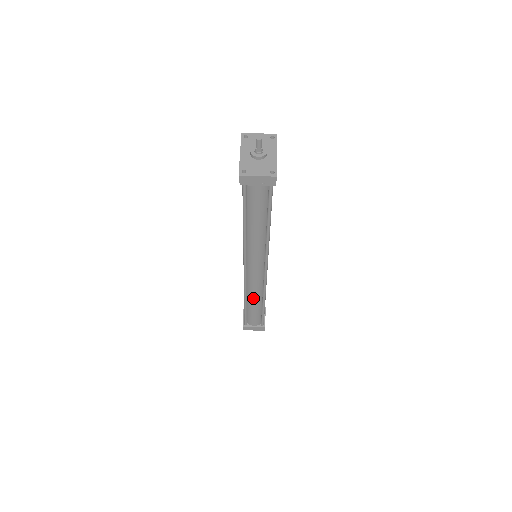
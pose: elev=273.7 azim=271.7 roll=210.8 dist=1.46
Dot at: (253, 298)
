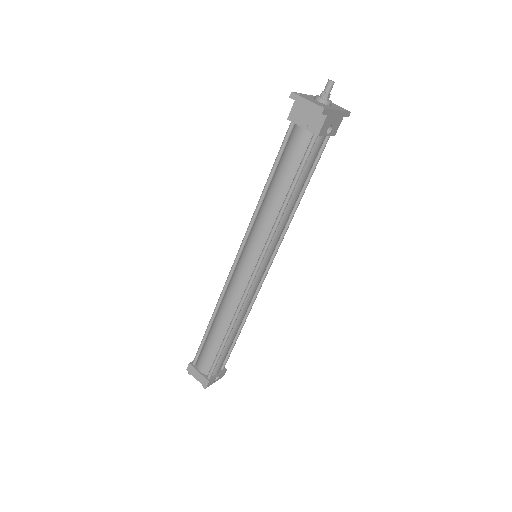
Dot at: (222, 316)
